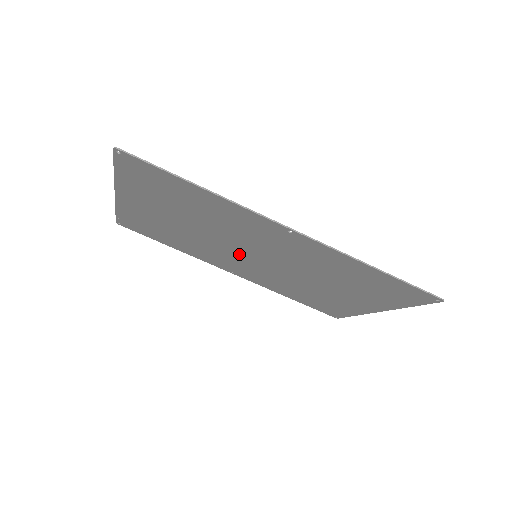
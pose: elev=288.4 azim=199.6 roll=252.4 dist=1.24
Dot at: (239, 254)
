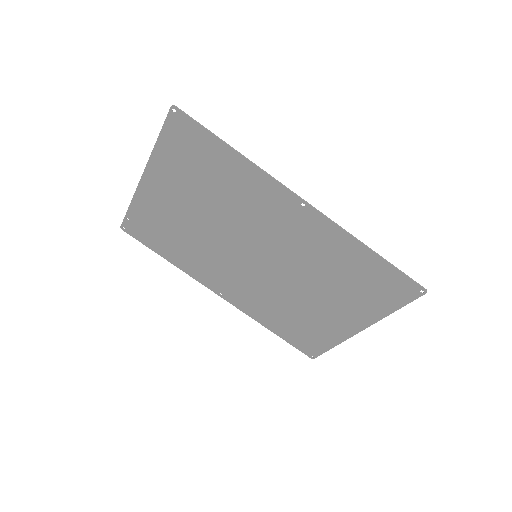
Dot at: (239, 256)
